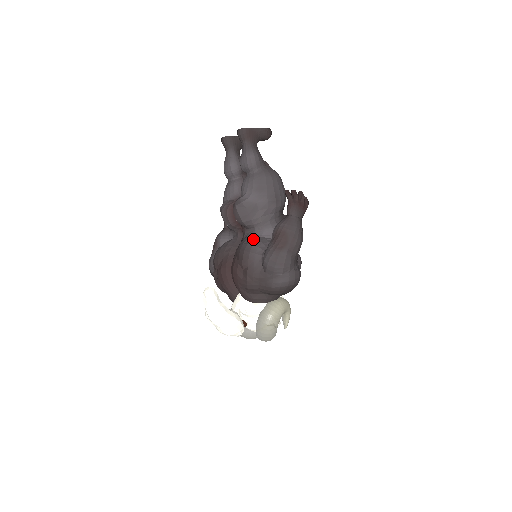
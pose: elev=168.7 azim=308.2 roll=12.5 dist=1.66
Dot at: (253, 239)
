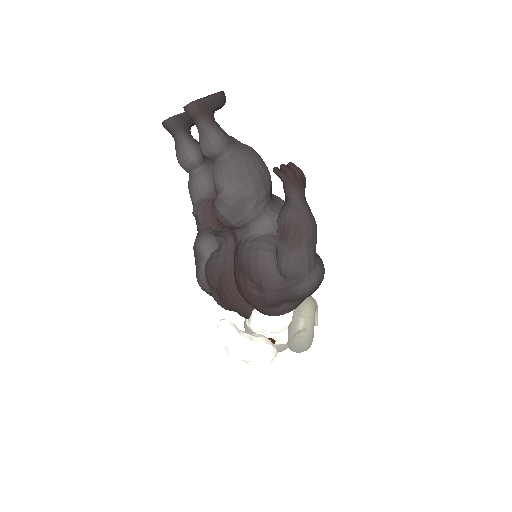
Dot at: (254, 242)
